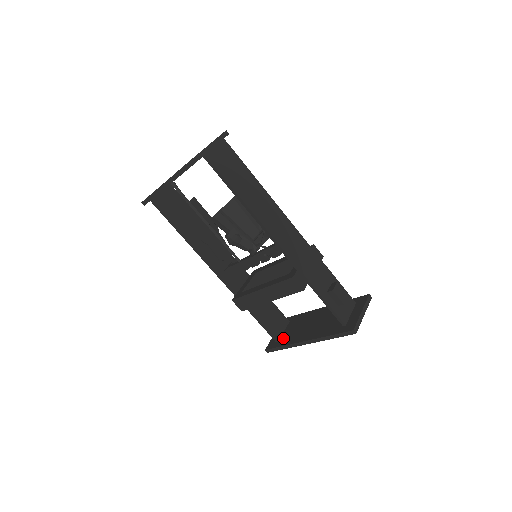
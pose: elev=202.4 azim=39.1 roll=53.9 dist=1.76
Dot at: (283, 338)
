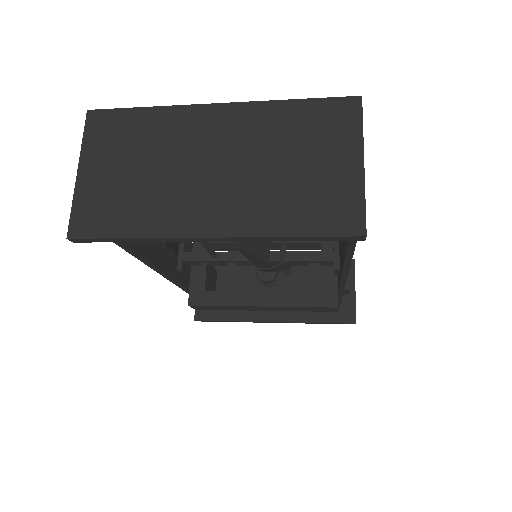
Dot at: occluded
